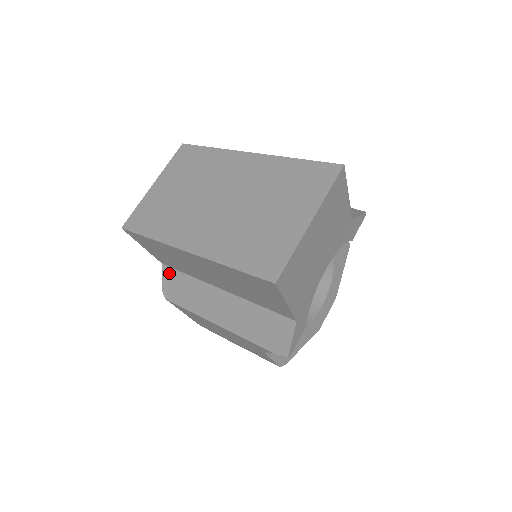
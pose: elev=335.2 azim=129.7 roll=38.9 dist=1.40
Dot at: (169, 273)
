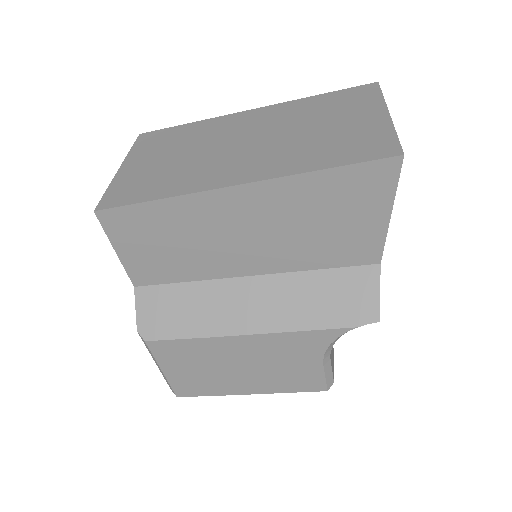
Dot at: (150, 295)
